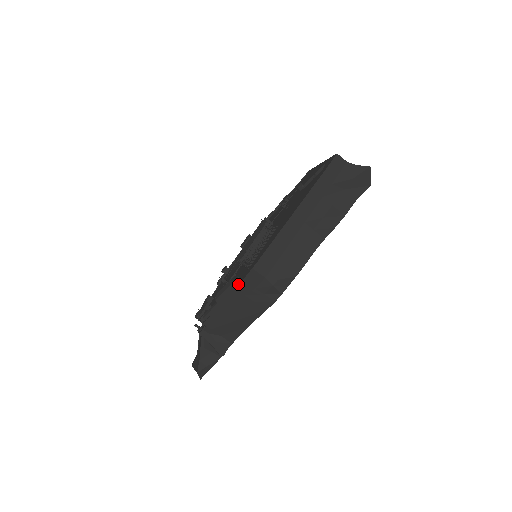
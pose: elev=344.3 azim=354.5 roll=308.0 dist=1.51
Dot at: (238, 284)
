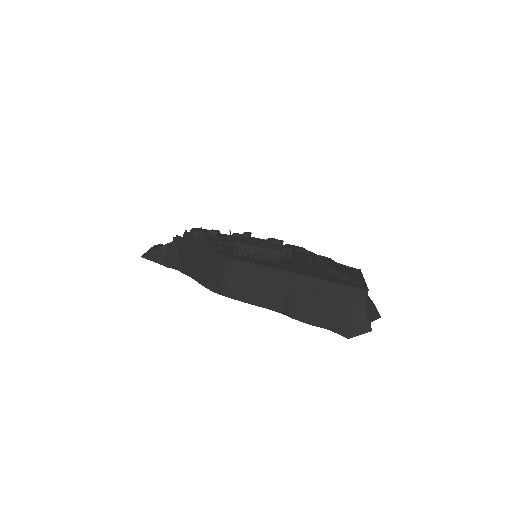
Dot at: (212, 251)
